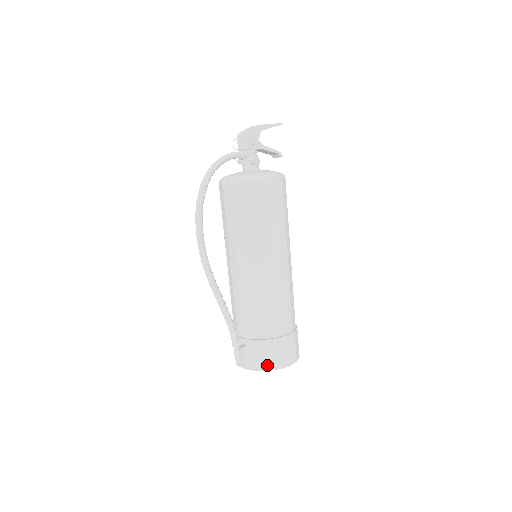
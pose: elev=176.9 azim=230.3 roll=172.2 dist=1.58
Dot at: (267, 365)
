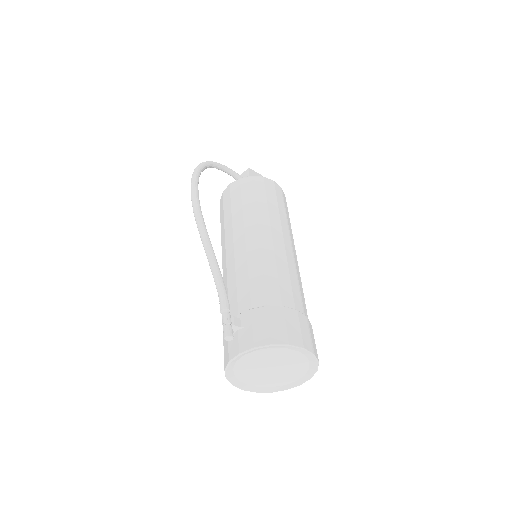
Dot at: (269, 337)
